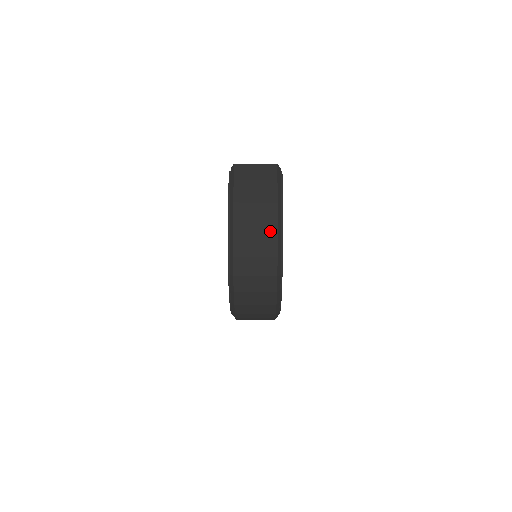
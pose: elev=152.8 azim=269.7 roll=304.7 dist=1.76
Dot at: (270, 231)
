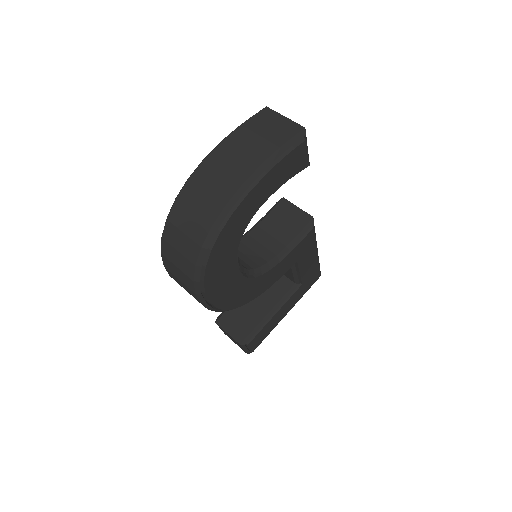
Dot at: (239, 176)
